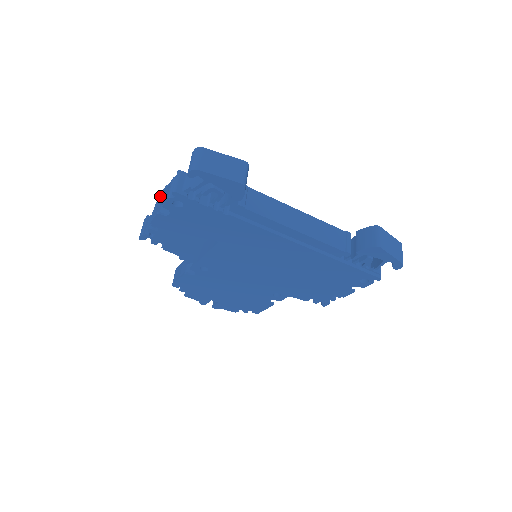
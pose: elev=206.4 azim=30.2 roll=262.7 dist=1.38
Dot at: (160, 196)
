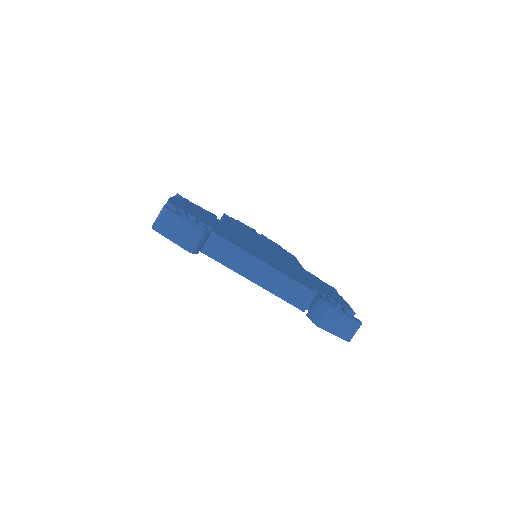
Dot at: (172, 197)
